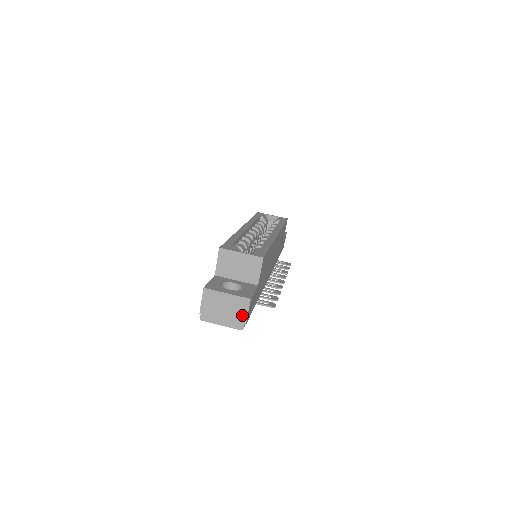
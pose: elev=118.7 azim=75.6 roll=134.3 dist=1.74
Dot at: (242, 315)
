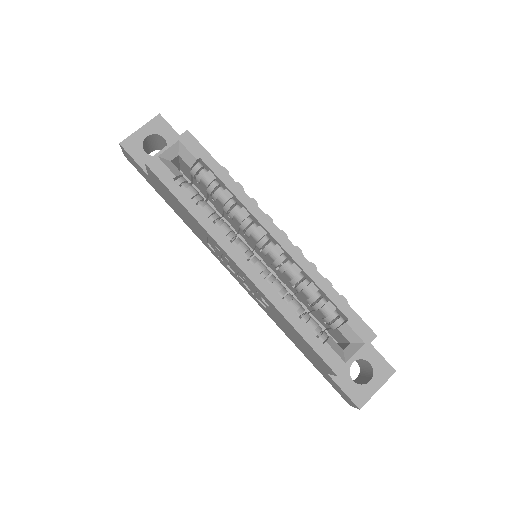
Dot at: occluded
